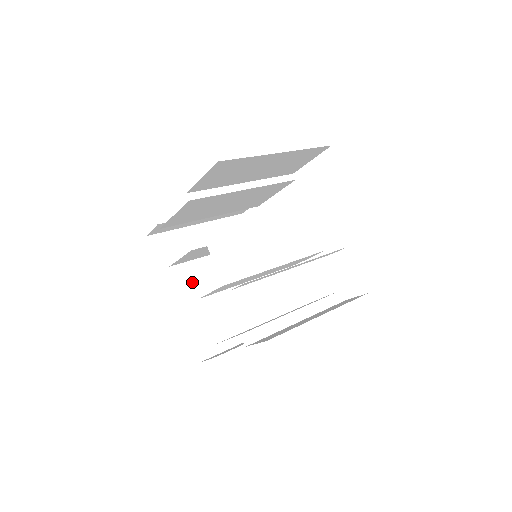
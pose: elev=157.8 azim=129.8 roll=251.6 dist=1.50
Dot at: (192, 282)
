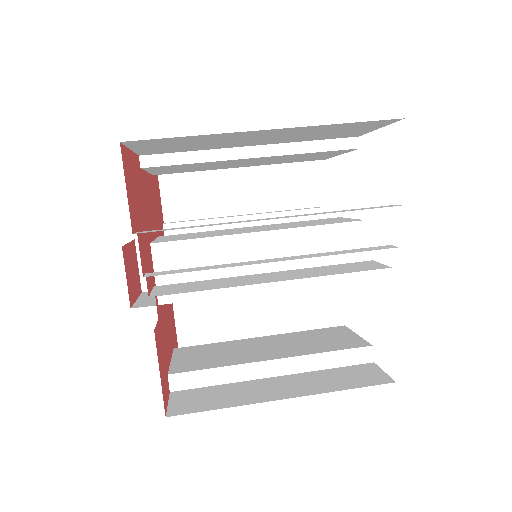
Dot at: occluded
